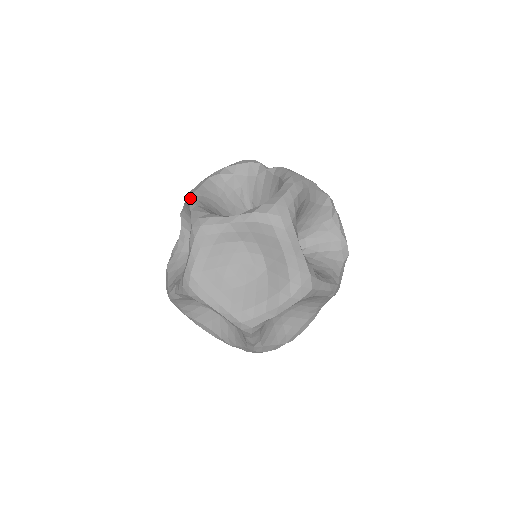
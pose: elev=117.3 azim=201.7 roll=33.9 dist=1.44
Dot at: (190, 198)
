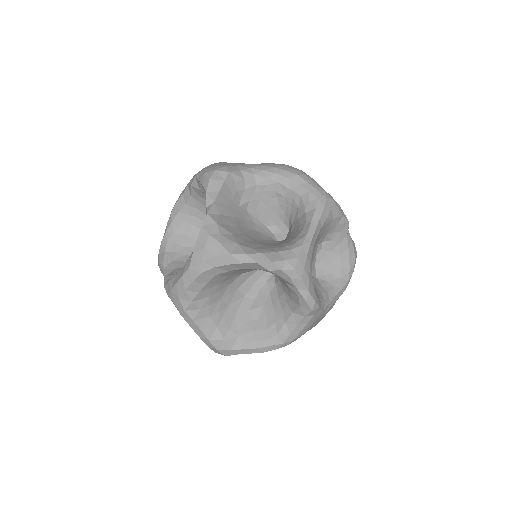
Dot at: (171, 212)
